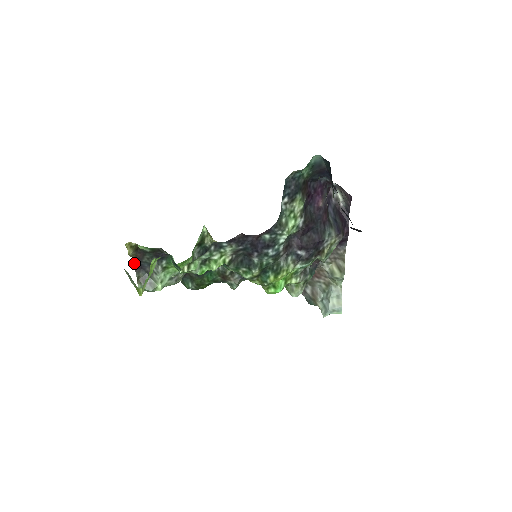
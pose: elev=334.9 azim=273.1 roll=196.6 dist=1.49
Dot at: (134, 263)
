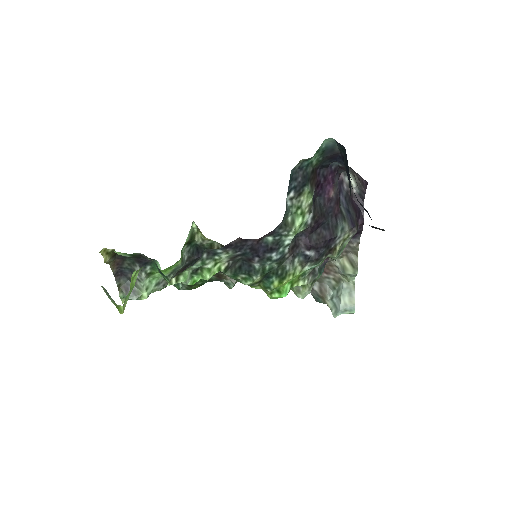
Dot at: (113, 270)
